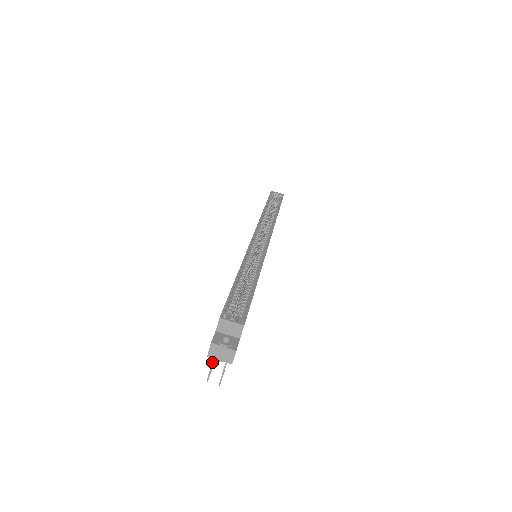
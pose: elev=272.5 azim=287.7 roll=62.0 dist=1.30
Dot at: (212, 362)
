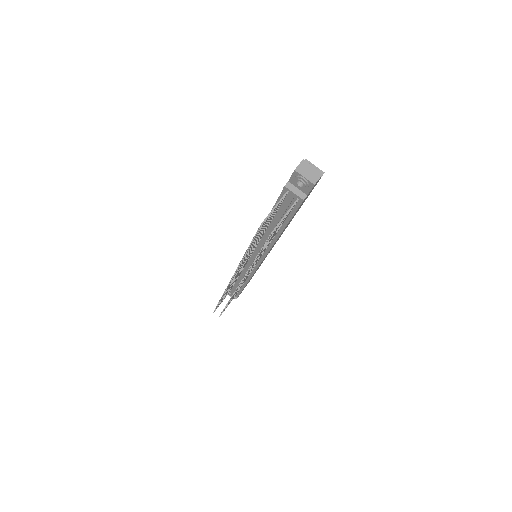
Dot at: (275, 207)
